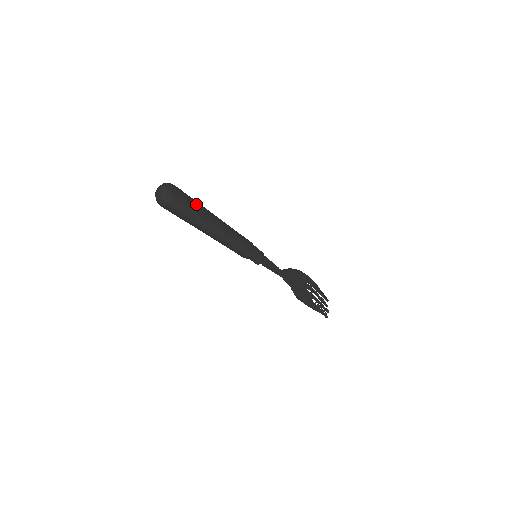
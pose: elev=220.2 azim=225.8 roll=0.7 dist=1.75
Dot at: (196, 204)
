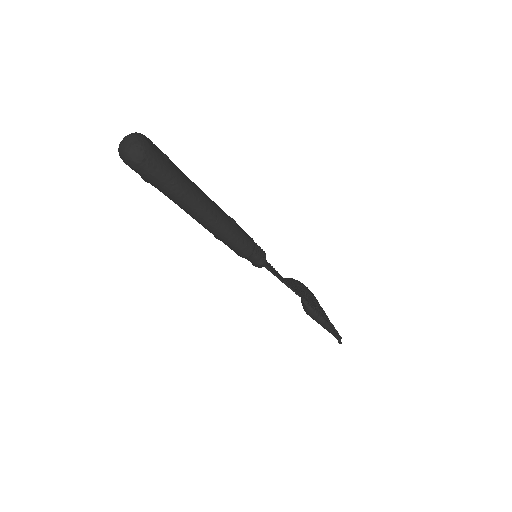
Dot at: (179, 169)
